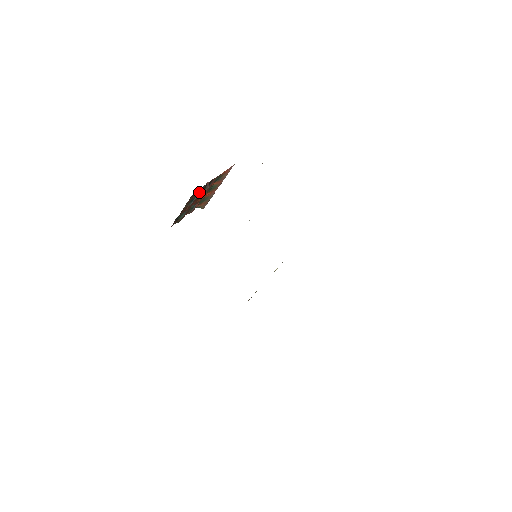
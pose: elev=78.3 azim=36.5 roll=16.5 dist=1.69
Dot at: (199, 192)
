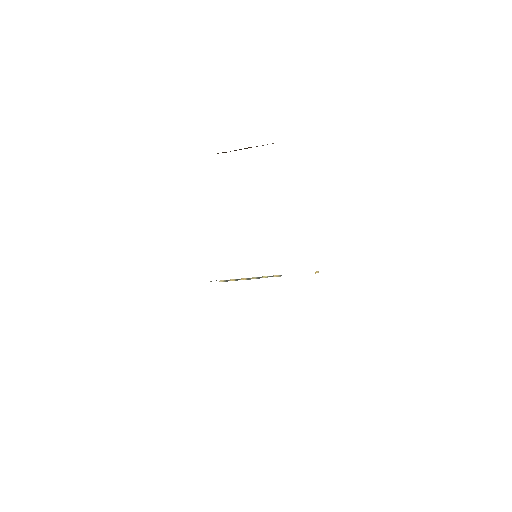
Dot at: occluded
